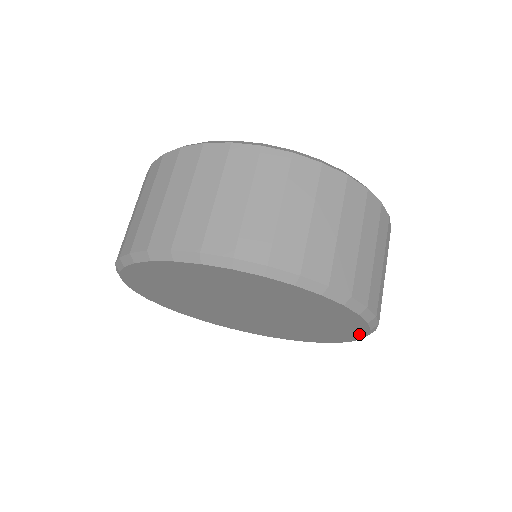
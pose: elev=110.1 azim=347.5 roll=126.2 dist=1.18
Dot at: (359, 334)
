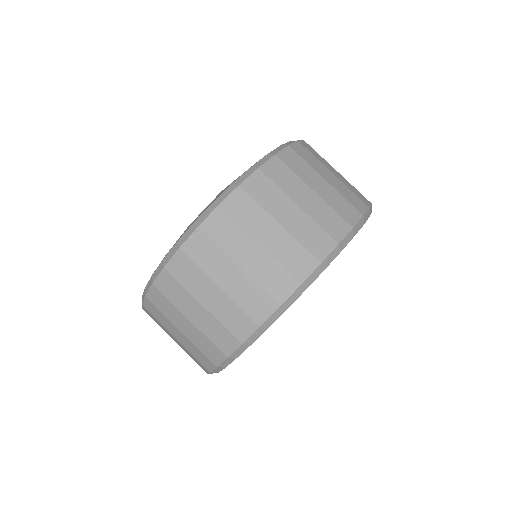
Dot at: occluded
